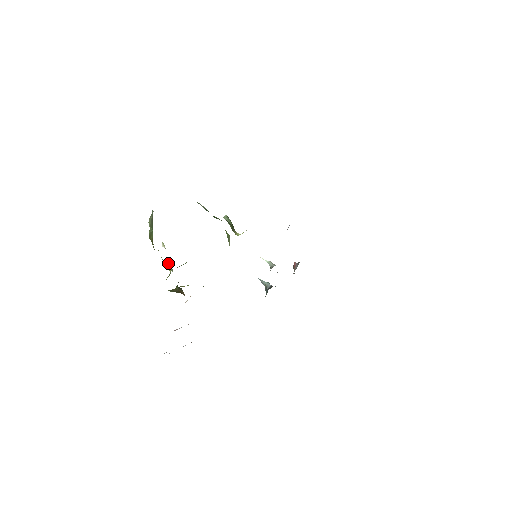
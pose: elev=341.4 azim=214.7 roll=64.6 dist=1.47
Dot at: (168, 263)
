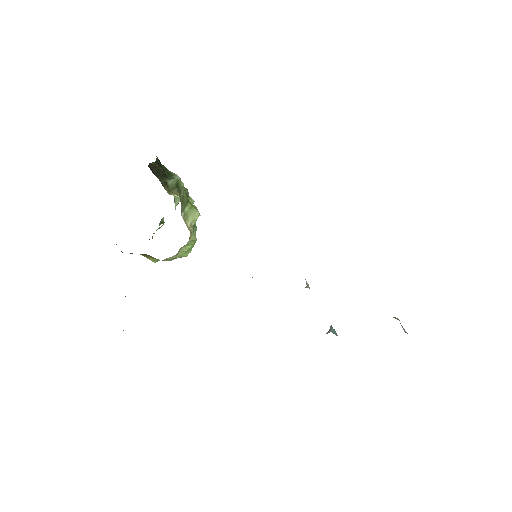
Dot at: occluded
